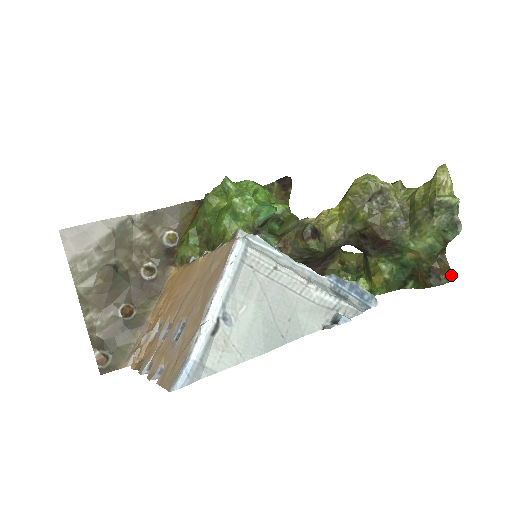
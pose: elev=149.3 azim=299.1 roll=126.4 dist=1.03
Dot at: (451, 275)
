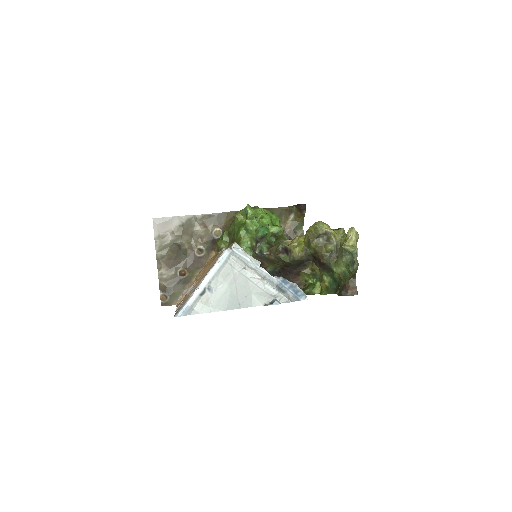
Dot at: (356, 292)
